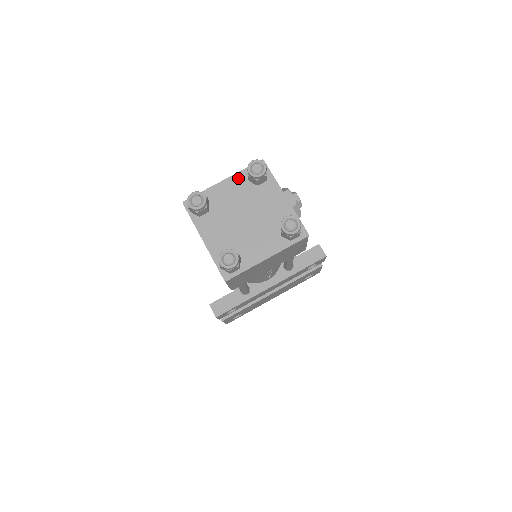
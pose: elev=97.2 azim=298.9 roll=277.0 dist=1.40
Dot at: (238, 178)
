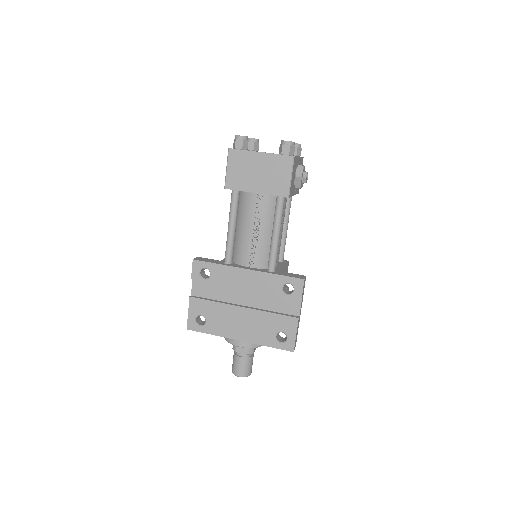
Dot at: occluded
